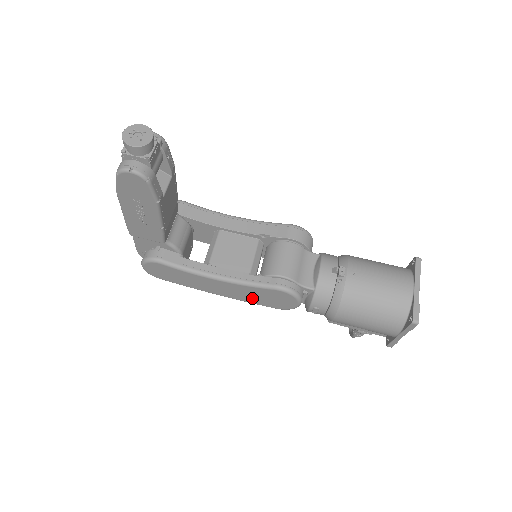
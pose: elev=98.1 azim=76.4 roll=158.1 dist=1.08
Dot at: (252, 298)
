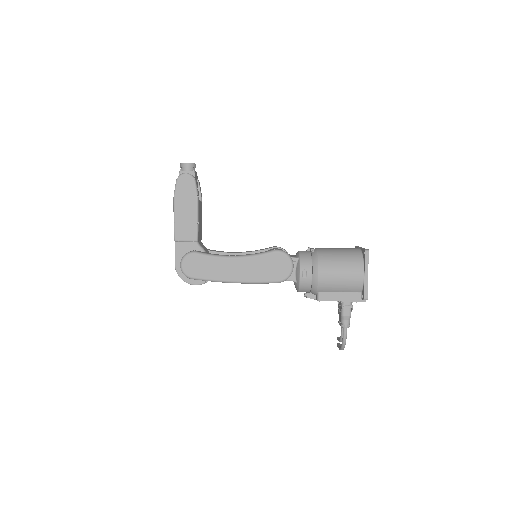
Dot at: (260, 273)
